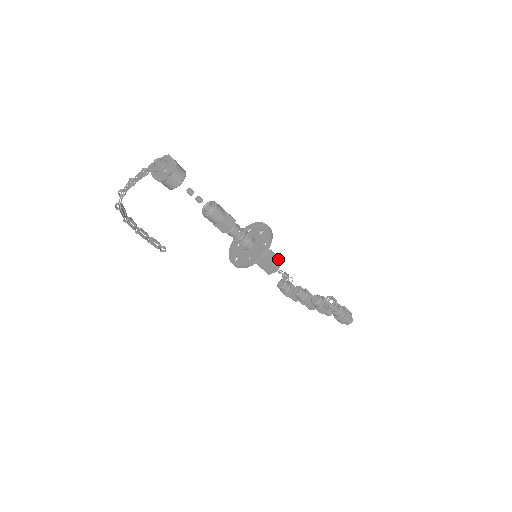
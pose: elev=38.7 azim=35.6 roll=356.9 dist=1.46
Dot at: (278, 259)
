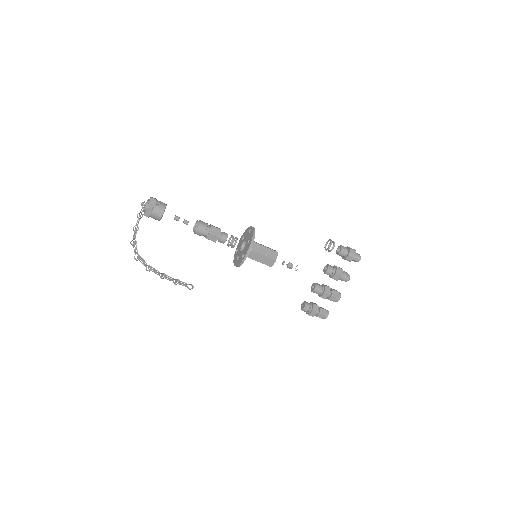
Dot at: occluded
